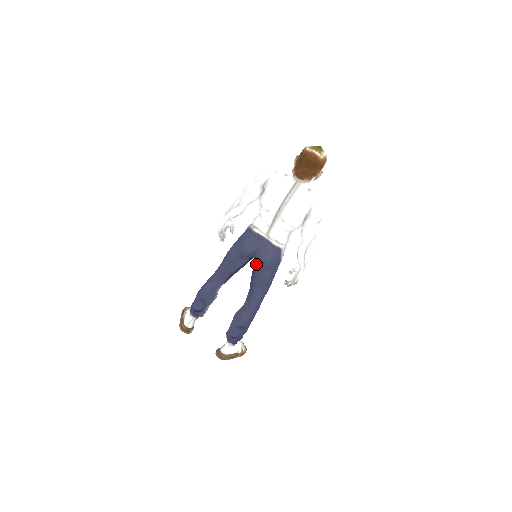
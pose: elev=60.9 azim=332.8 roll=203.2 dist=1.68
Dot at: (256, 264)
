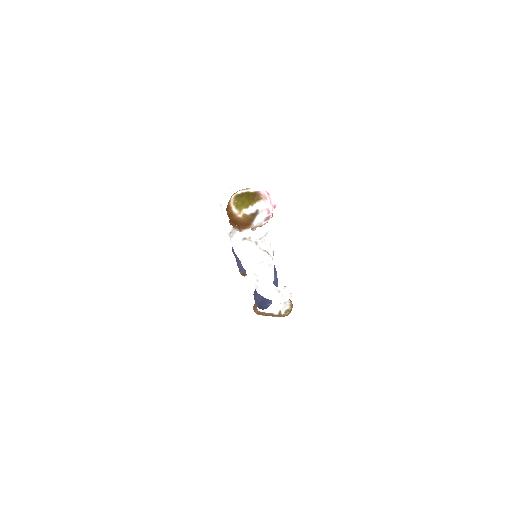
Dot at: occluded
